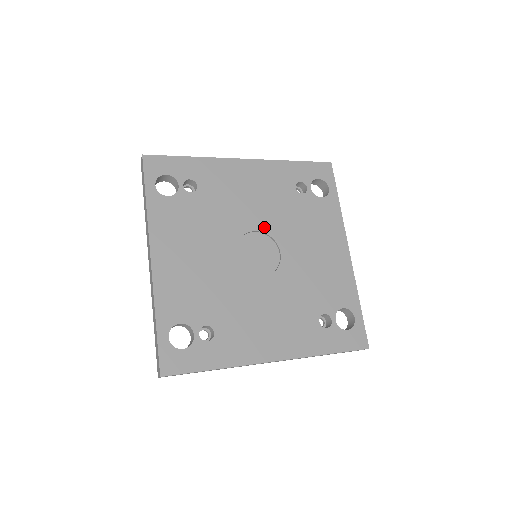
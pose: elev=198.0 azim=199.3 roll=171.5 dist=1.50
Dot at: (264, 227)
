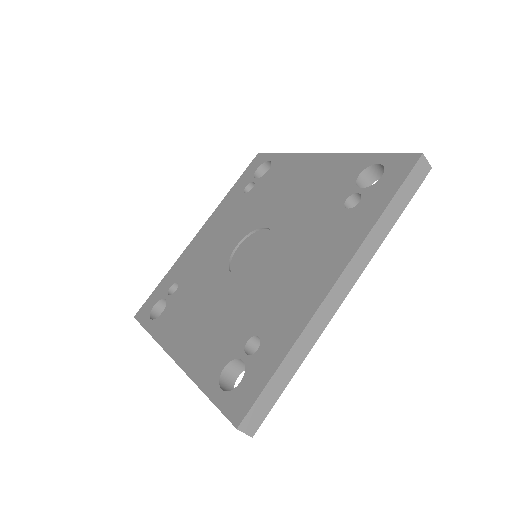
Dot at: (241, 236)
